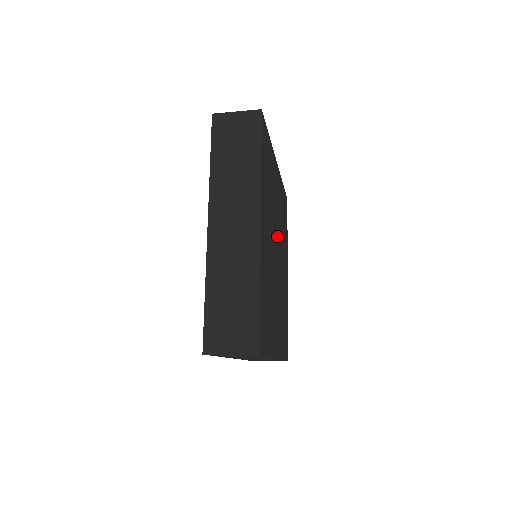
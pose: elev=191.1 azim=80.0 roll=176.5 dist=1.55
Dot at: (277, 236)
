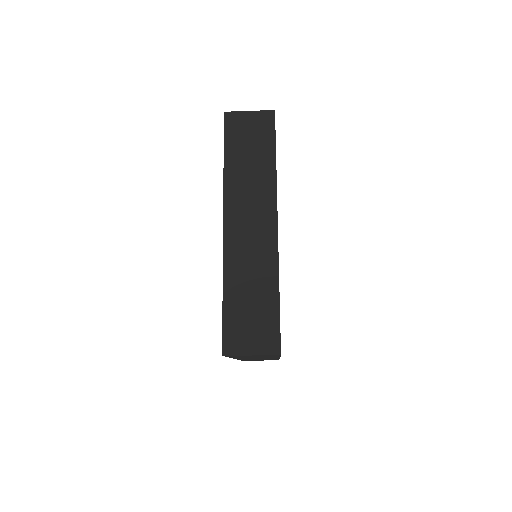
Dot at: occluded
